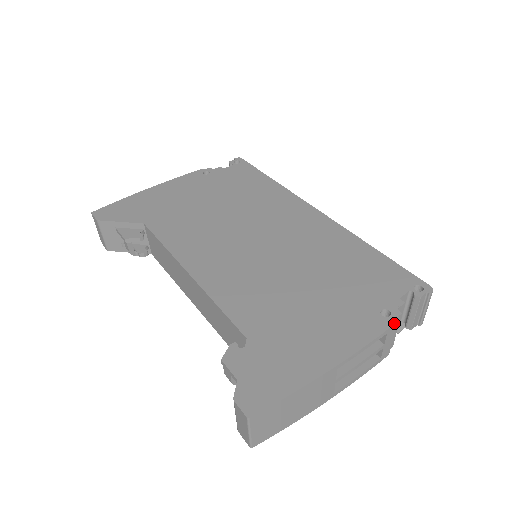
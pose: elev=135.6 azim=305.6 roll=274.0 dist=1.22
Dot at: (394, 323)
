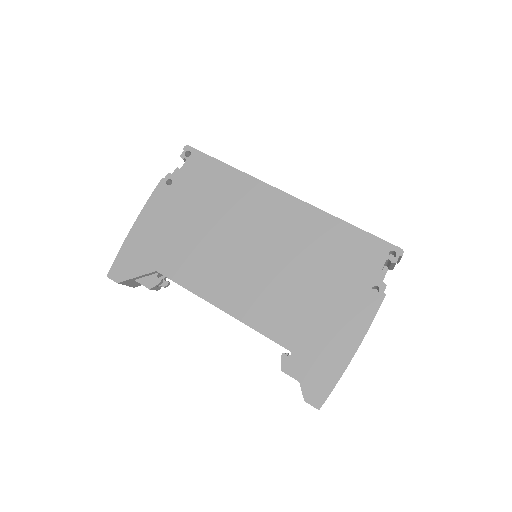
Dot at: (384, 297)
